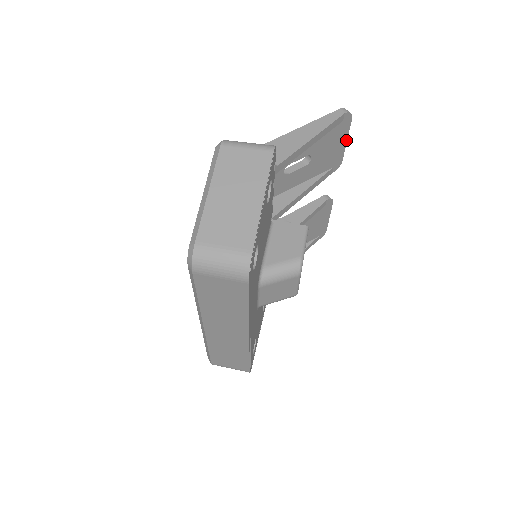
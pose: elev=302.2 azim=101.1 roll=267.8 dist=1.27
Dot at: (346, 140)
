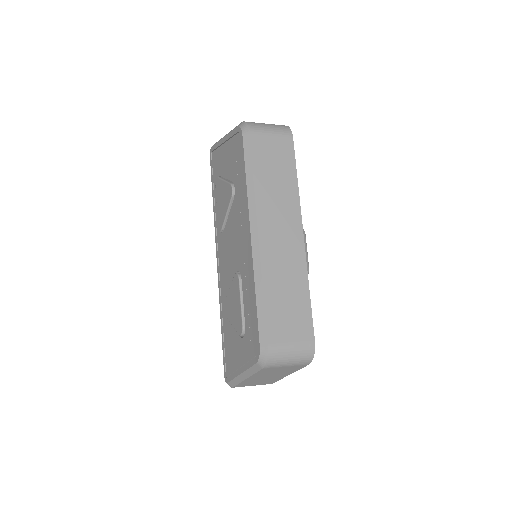
Dot at: occluded
